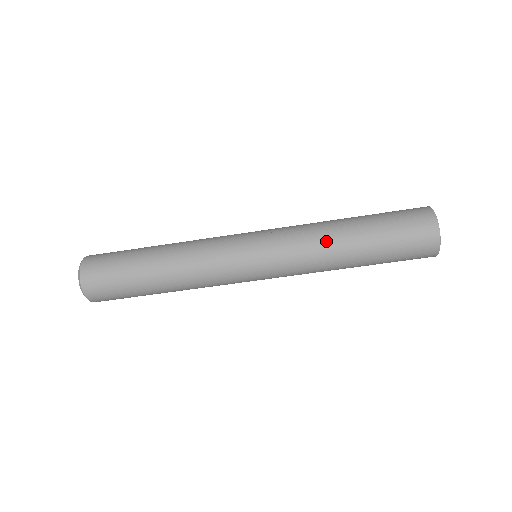
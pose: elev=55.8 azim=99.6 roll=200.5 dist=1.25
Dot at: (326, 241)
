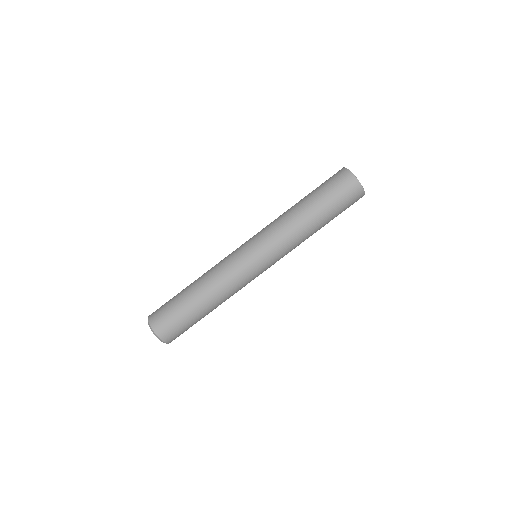
Dot at: occluded
